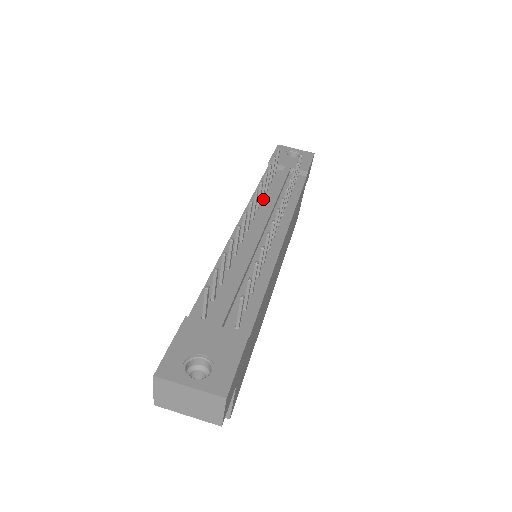
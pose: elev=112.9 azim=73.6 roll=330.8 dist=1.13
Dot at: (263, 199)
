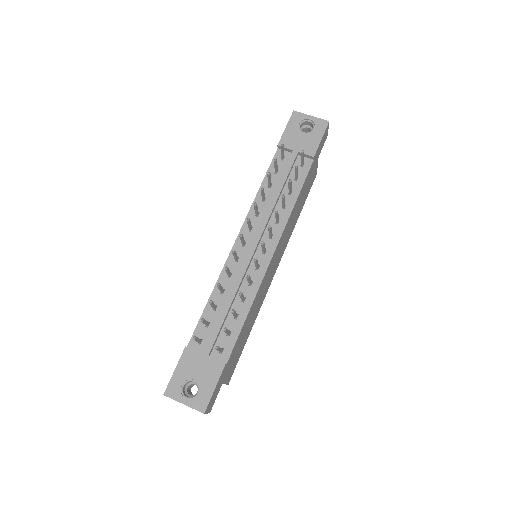
Dot at: (264, 201)
